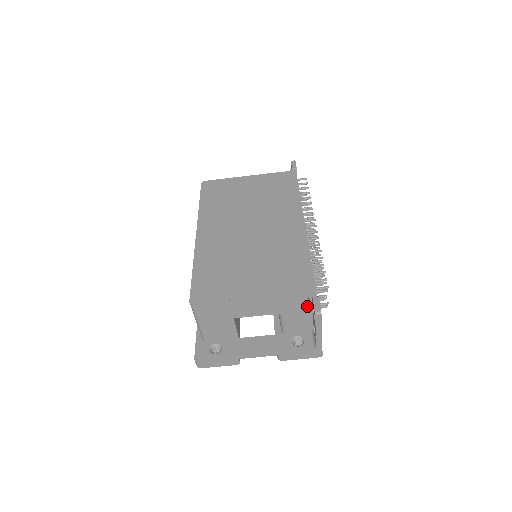
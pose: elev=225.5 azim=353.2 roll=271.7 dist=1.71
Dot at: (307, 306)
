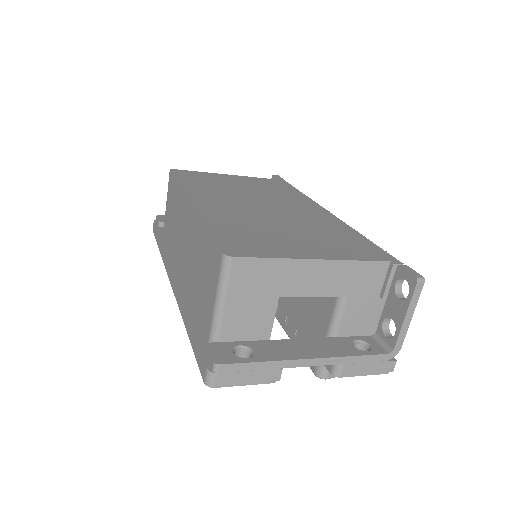
Dot at: (380, 287)
